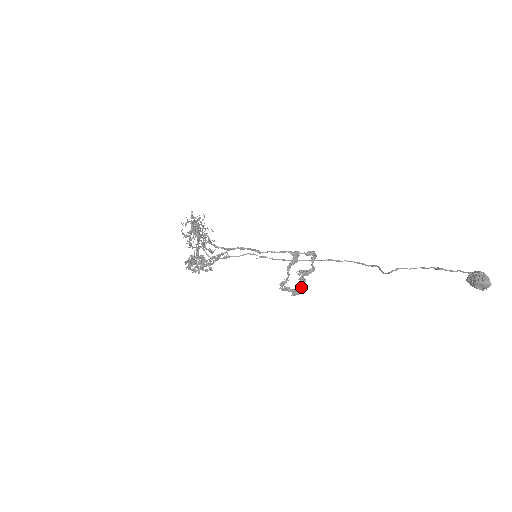
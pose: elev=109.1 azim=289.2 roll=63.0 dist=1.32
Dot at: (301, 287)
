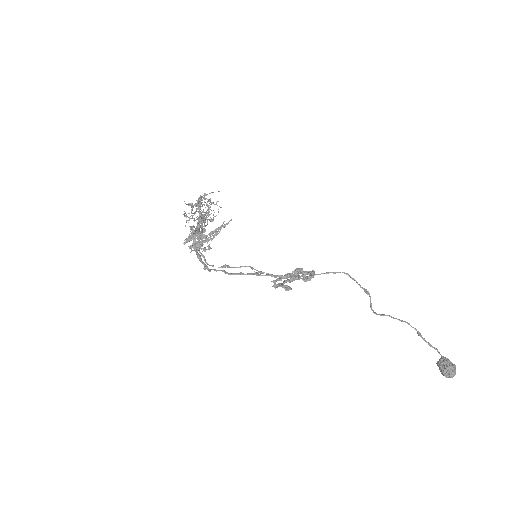
Dot at: occluded
